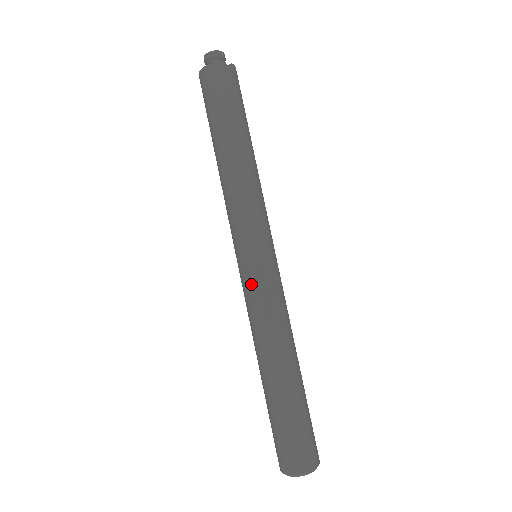
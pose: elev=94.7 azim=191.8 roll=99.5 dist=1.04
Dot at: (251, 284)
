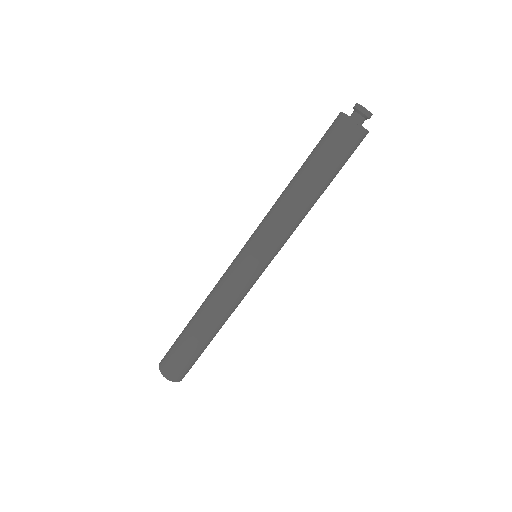
Dot at: (231, 265)
